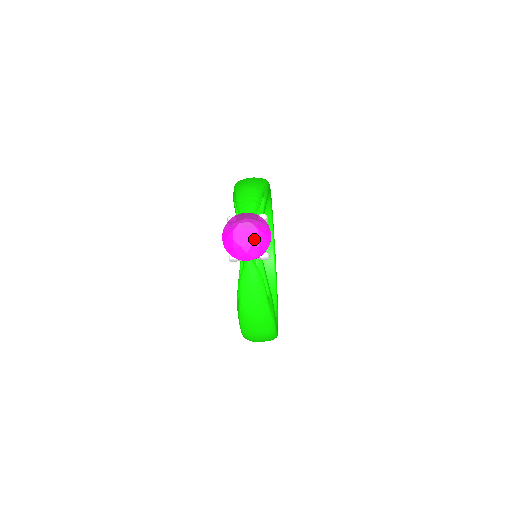
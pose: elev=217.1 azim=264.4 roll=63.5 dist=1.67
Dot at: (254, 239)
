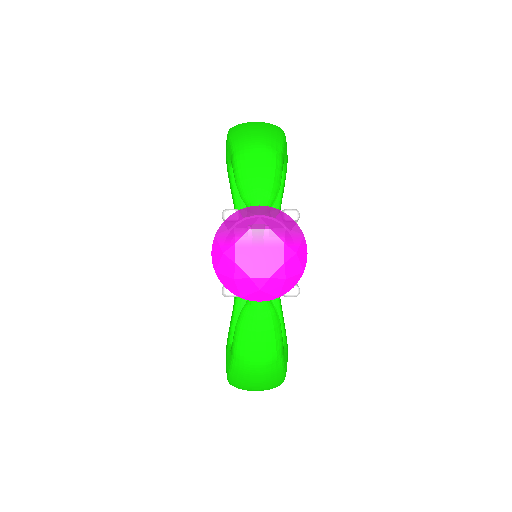
Dot at: (277, 264)
